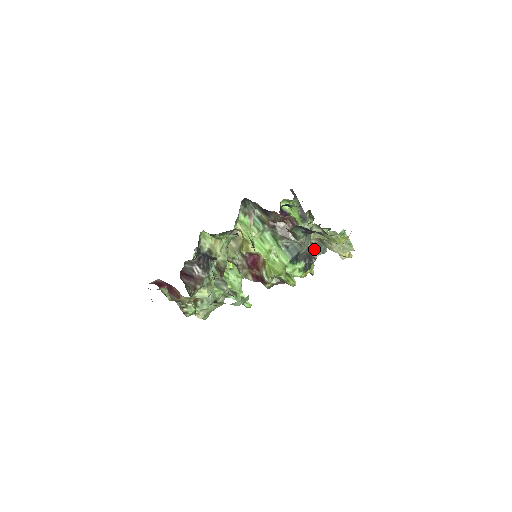
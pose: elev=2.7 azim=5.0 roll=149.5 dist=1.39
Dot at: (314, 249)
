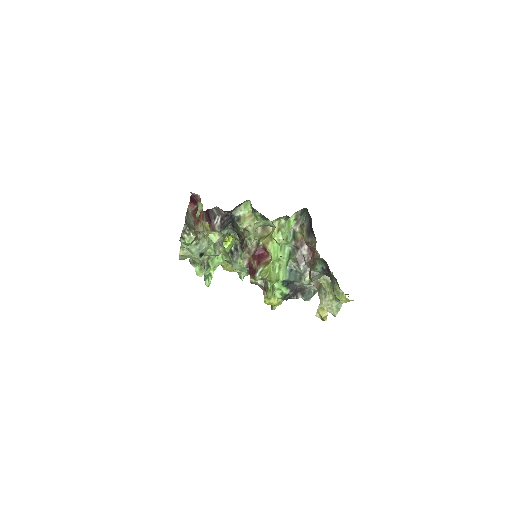
Dot at: (303, 291)
